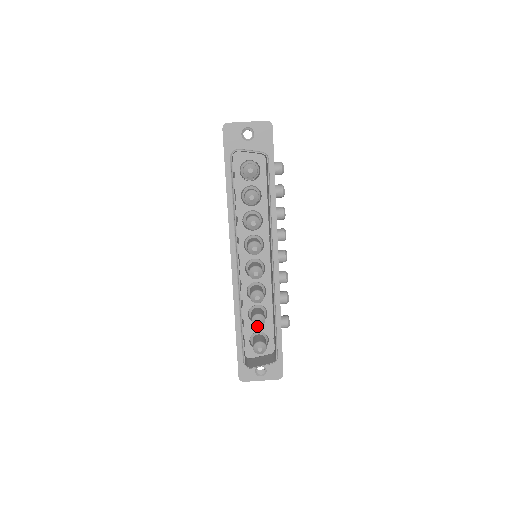
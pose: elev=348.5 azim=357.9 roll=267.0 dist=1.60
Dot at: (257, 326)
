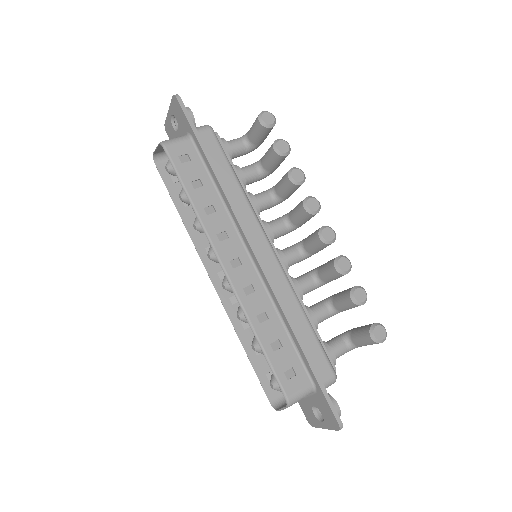
Dot at: (261, 353)
